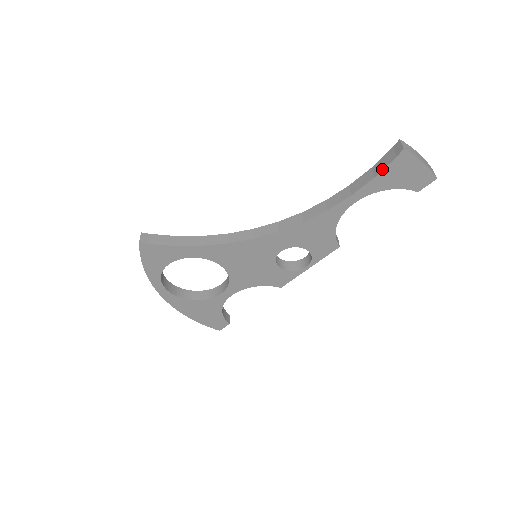
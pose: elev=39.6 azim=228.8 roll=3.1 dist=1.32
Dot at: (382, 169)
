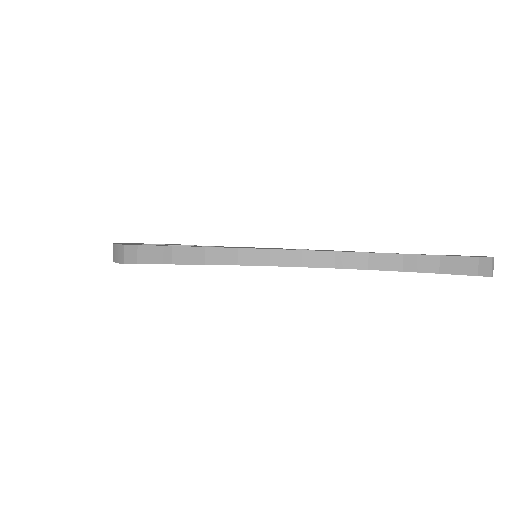
Dot at: (453, 273)
